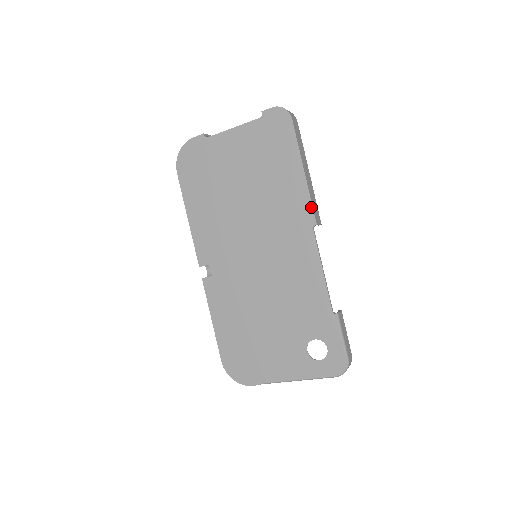
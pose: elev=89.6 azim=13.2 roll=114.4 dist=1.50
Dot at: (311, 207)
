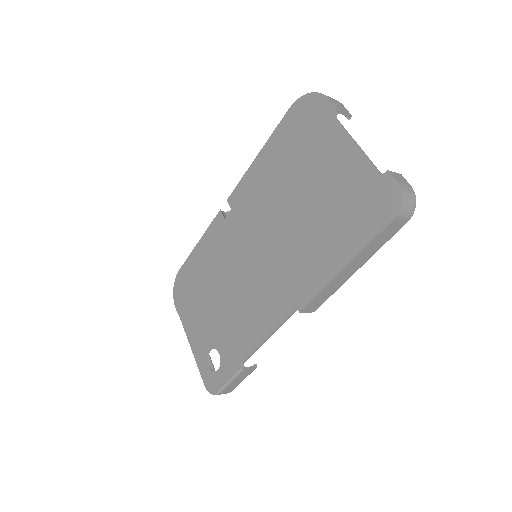
Dot at: (312, 297)
